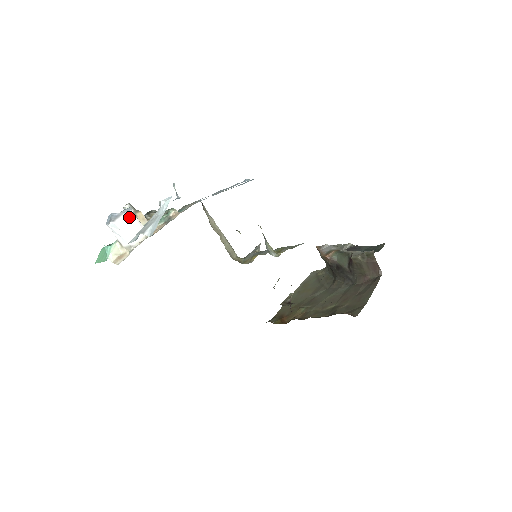
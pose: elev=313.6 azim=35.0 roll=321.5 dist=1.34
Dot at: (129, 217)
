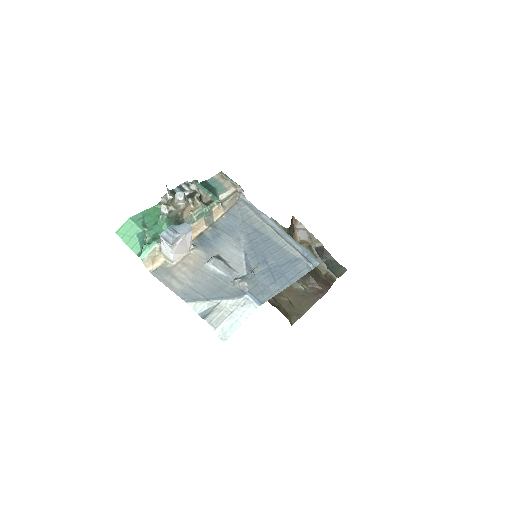
Dot at: (186, 237)
